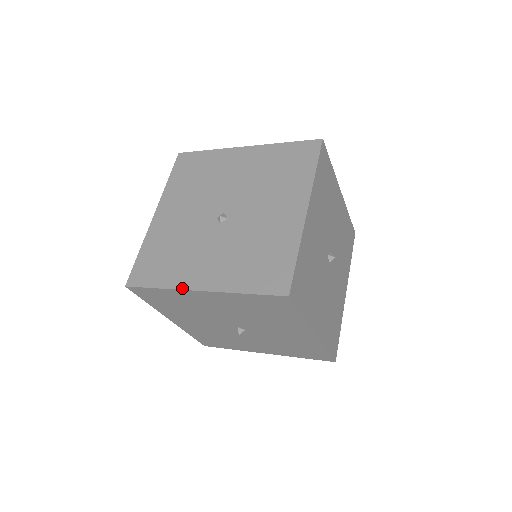
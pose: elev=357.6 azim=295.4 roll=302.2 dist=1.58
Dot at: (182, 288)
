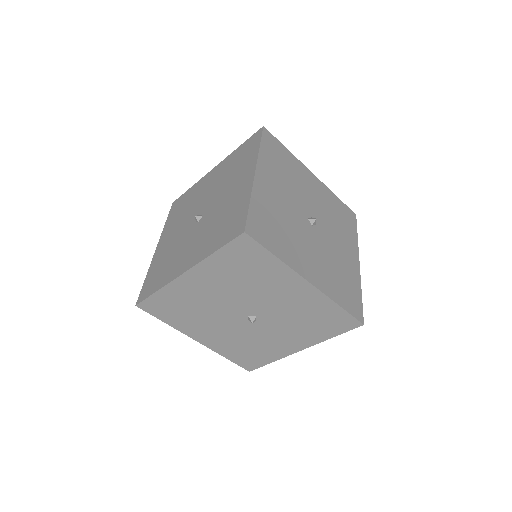
Dot at: (172, 279)
